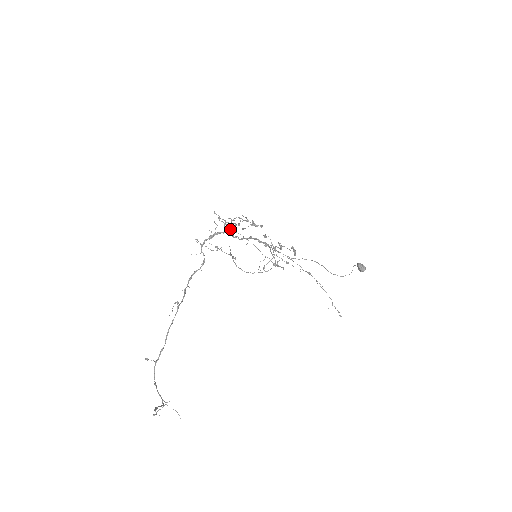
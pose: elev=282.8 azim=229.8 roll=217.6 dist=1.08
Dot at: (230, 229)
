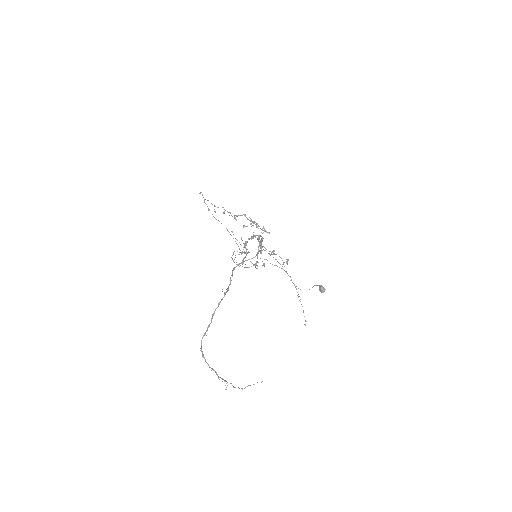
Dot at: (212, 214)
